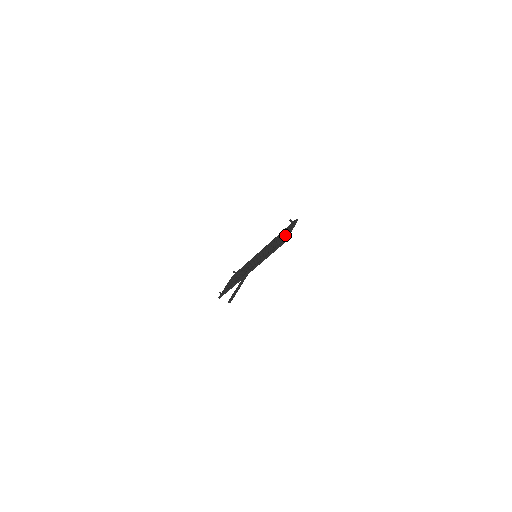
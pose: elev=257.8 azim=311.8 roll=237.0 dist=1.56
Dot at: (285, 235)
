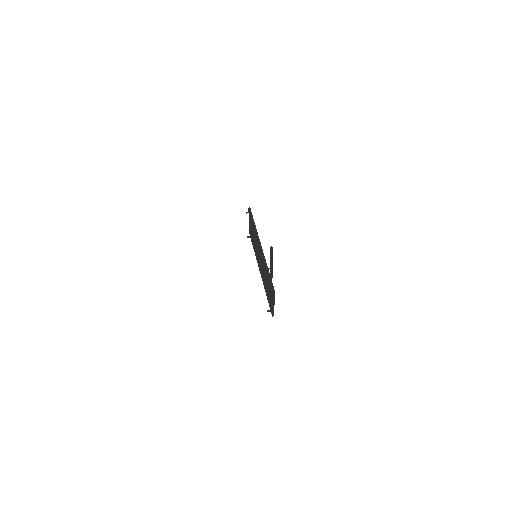
Dot at: (250, 222)
